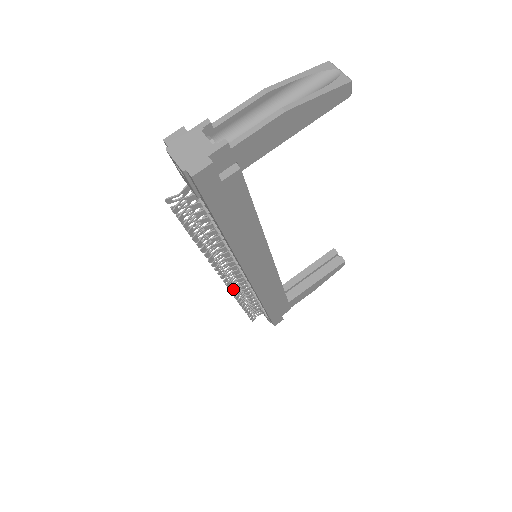
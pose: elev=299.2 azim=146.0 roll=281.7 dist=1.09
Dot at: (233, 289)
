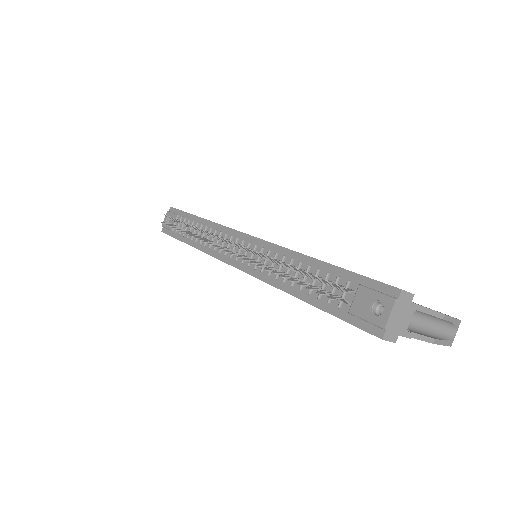
Dot at: (213, 244)
